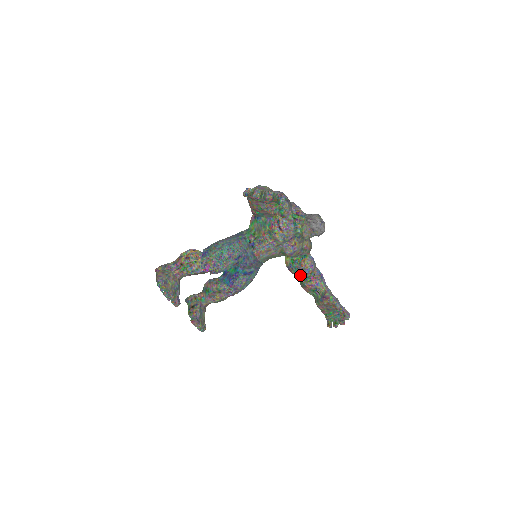
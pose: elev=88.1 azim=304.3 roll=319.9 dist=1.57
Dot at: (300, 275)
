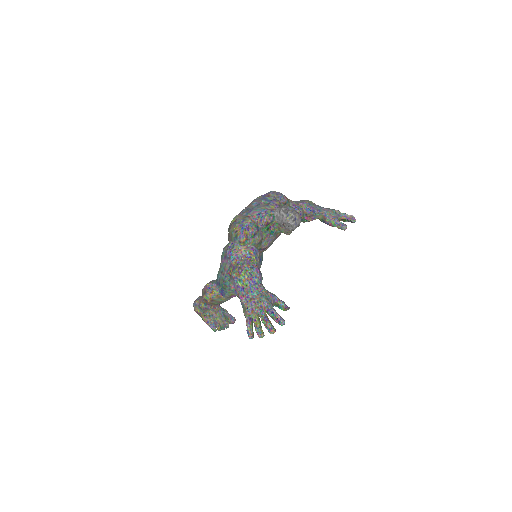
Dot at: occluded
